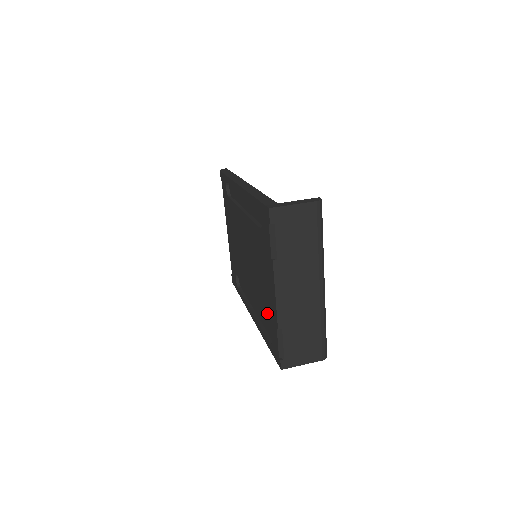
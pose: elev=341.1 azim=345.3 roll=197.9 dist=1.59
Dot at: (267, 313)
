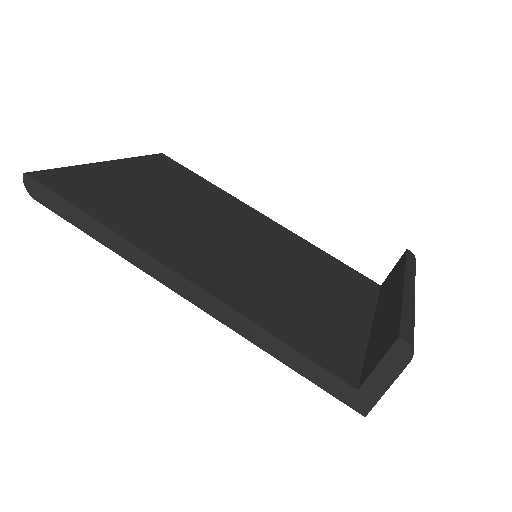
Dot at: occluded
